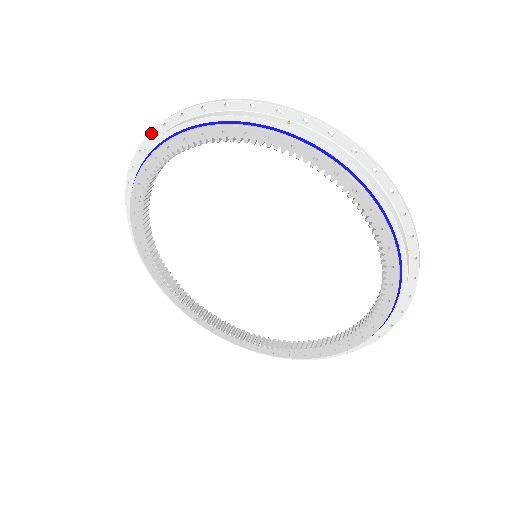
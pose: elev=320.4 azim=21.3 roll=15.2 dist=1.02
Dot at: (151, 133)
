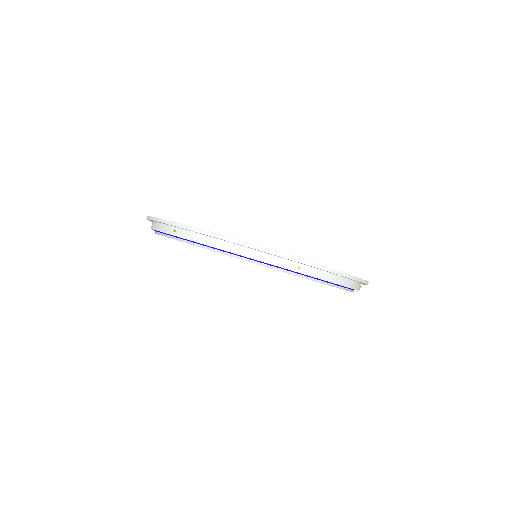
Dot at: occluded
